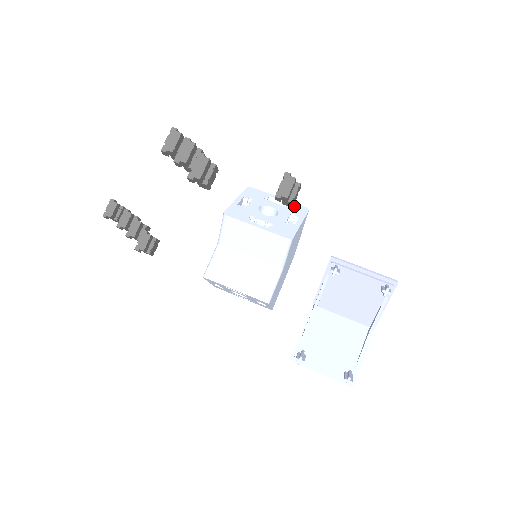
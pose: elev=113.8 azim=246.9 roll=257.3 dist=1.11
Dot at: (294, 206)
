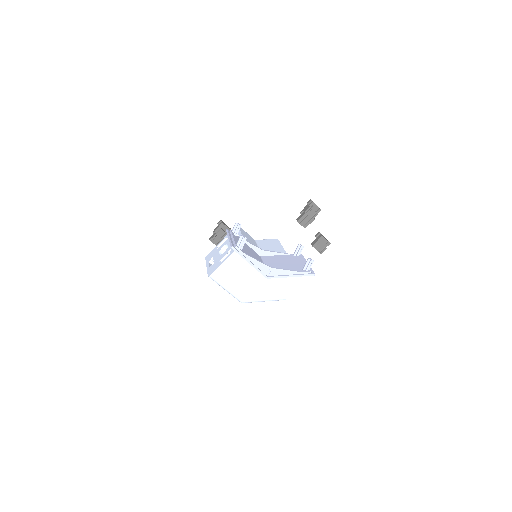
Dot at: occluded
